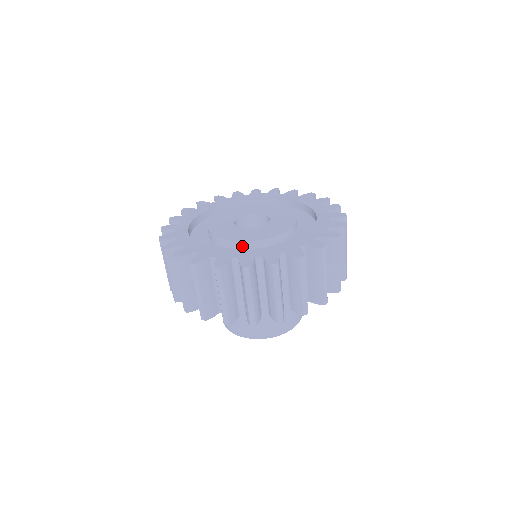
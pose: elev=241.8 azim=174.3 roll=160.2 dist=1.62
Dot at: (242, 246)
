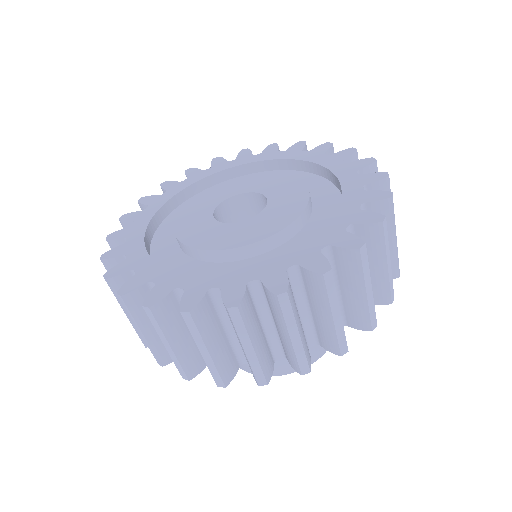
Dot at: (266, 246)
